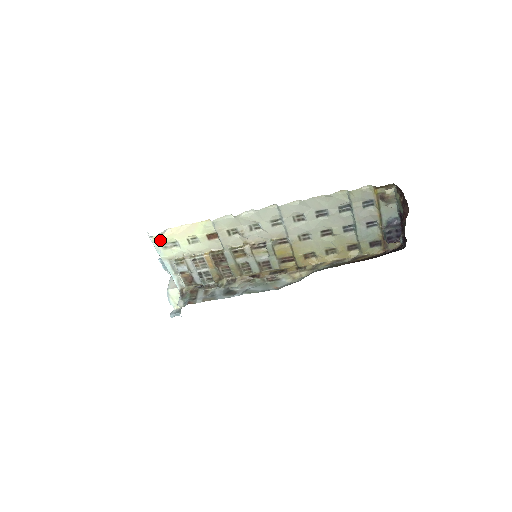
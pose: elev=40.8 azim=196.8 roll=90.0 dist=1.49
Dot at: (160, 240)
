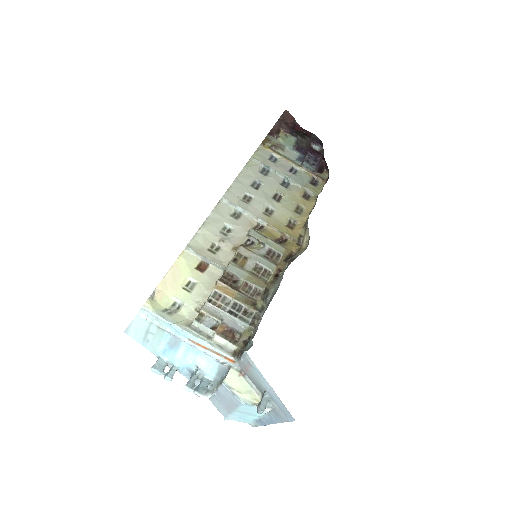
Dot at: (157, 307)
